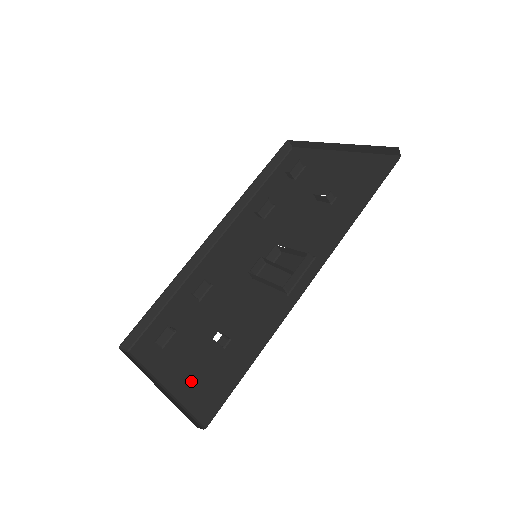
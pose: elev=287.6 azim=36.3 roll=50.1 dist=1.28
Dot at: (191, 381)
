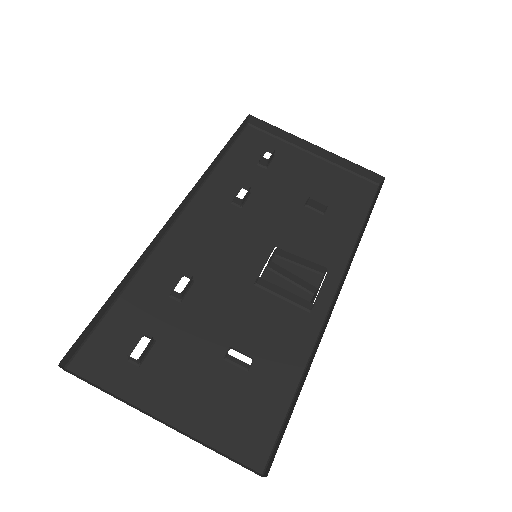
Dot at: (213, 414)
